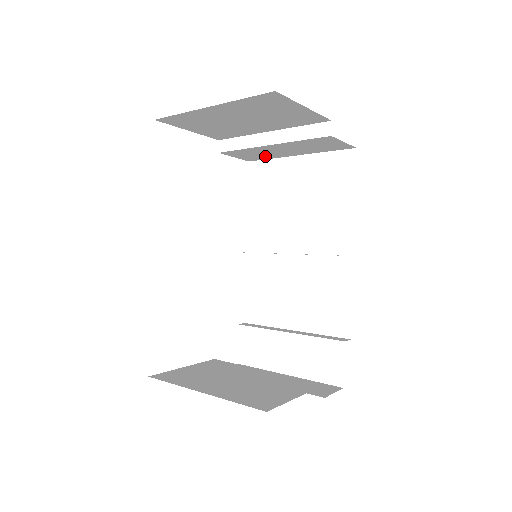
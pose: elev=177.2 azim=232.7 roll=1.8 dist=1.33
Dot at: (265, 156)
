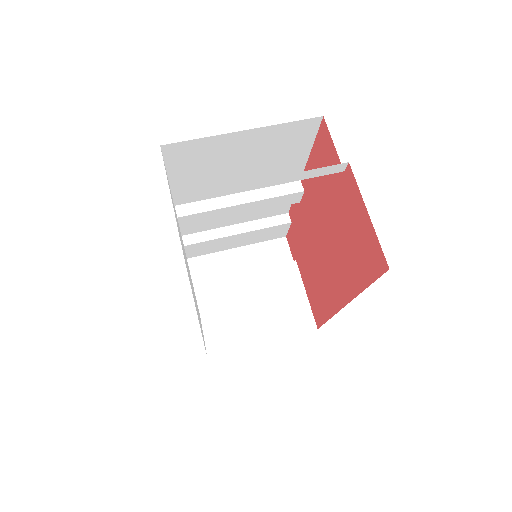
Dot at: occluded
